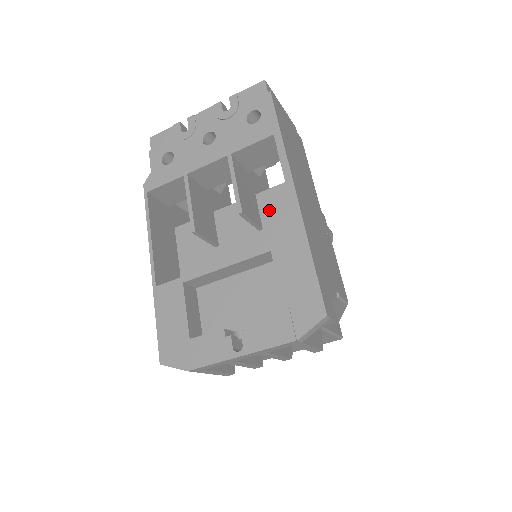
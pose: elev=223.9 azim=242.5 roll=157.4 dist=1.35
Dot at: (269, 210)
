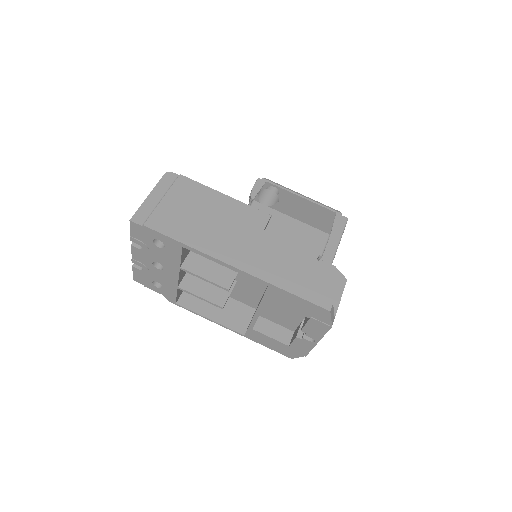
Dot at: occluded
